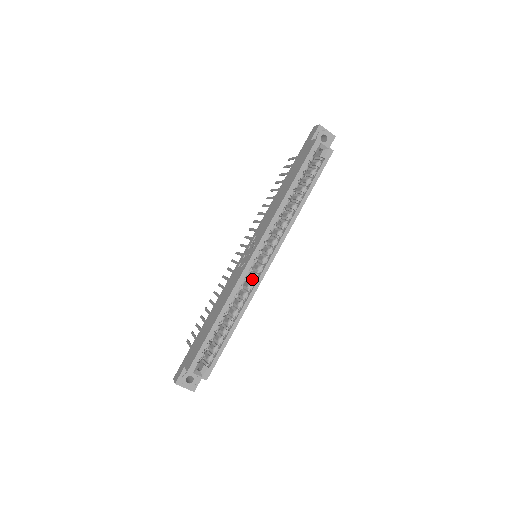
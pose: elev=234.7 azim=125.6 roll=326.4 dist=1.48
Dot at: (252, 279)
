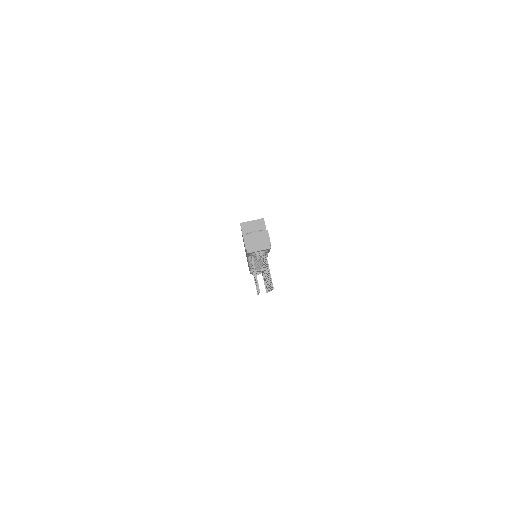
Dot at: occluded
